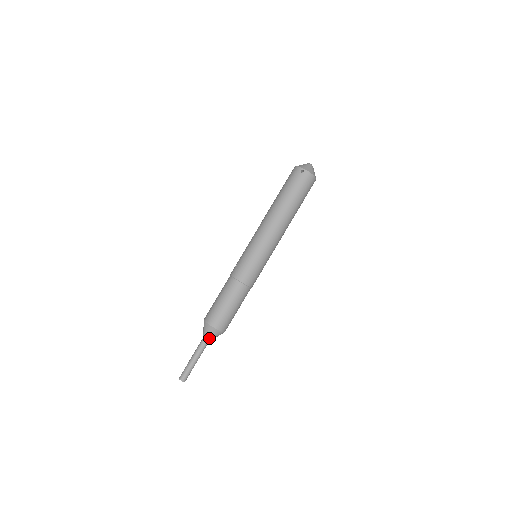
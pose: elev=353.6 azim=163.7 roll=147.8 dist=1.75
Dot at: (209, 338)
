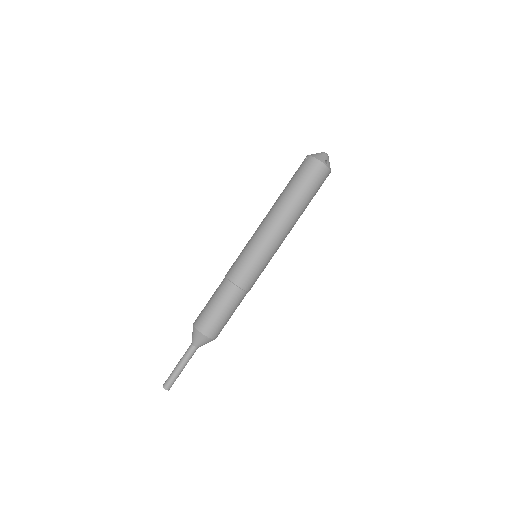
Dot at: (194, 342)
